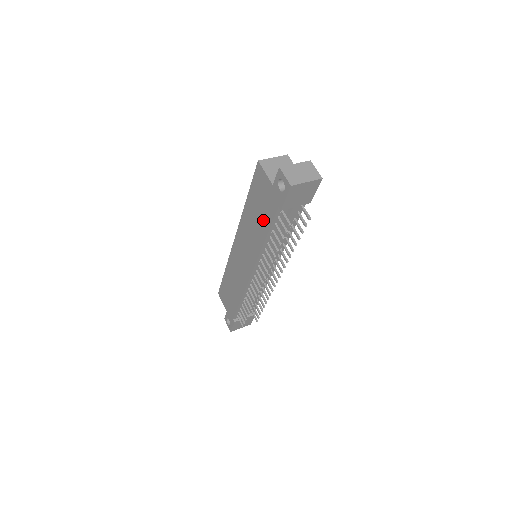
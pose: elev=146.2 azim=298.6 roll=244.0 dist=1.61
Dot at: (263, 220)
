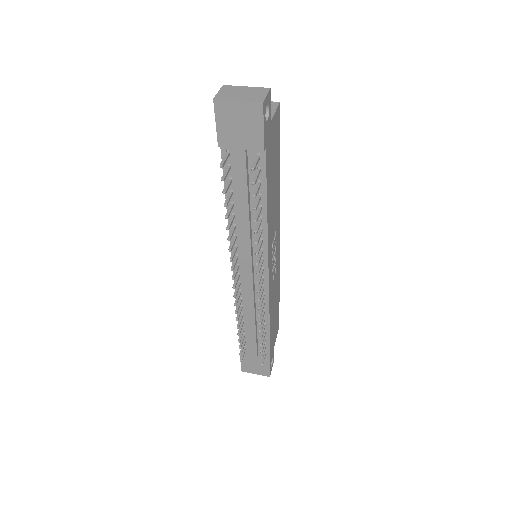
Dot at: occluded
